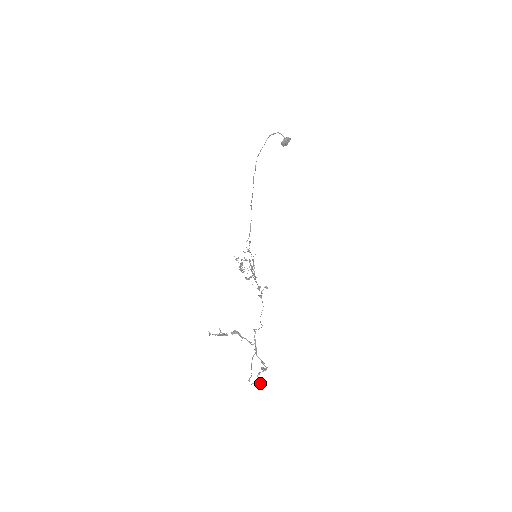
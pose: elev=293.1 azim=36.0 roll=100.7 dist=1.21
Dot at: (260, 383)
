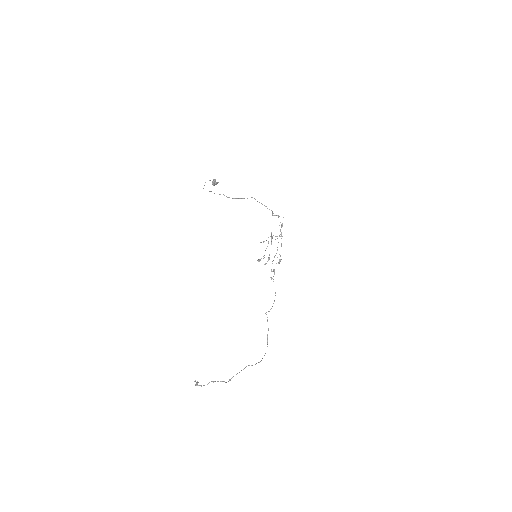
Dot at: occluded
